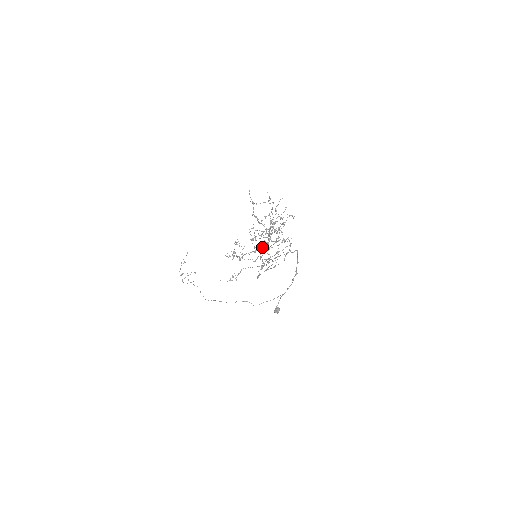
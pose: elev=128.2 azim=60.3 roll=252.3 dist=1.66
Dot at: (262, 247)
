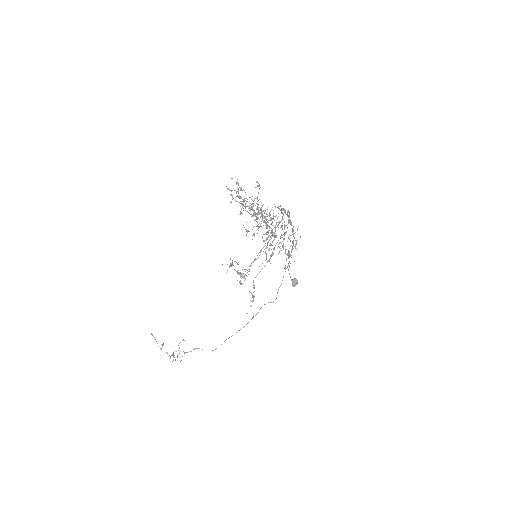
Dot at: occluded
